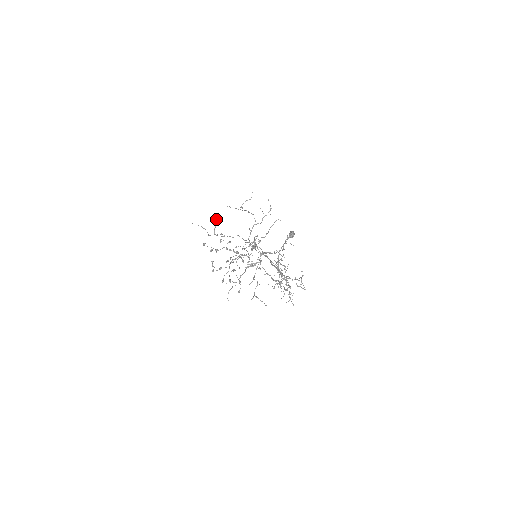
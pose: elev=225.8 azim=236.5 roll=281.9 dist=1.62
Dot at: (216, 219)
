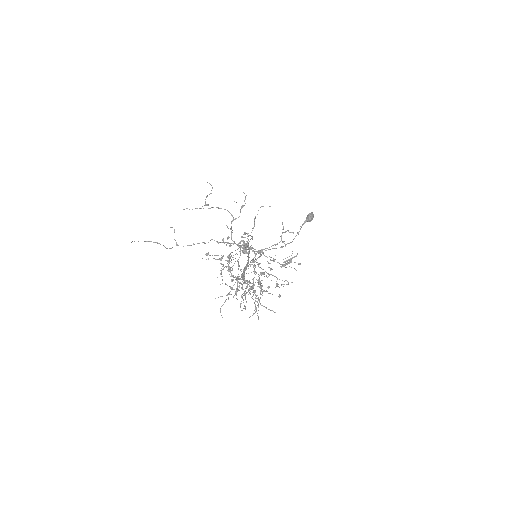
Dot at: occluded
